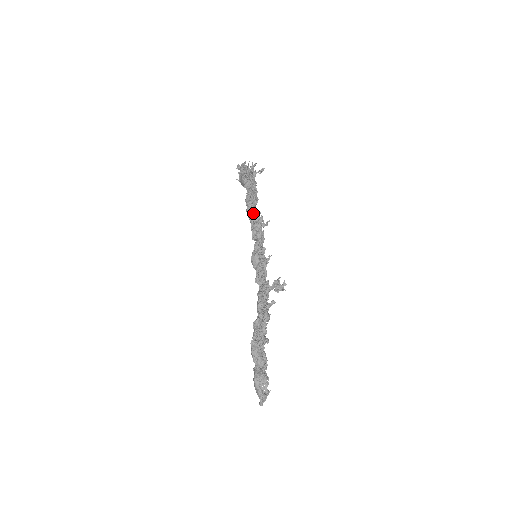
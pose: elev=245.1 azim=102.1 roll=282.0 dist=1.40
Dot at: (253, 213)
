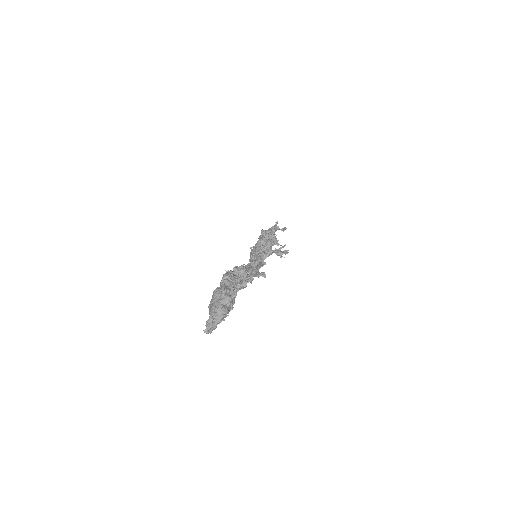
Dot at: occluded
